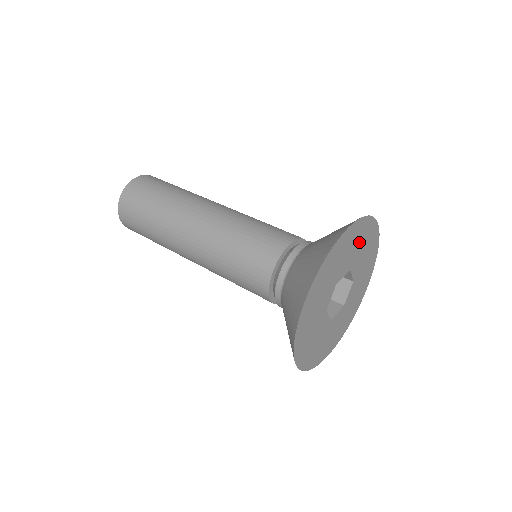
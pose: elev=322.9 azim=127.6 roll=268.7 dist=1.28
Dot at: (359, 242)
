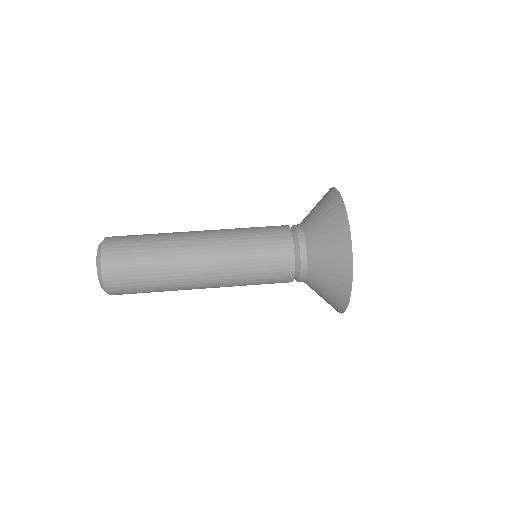
Dot at: occluded
